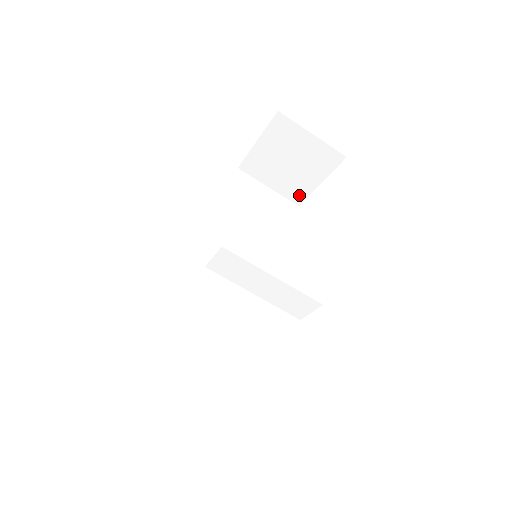
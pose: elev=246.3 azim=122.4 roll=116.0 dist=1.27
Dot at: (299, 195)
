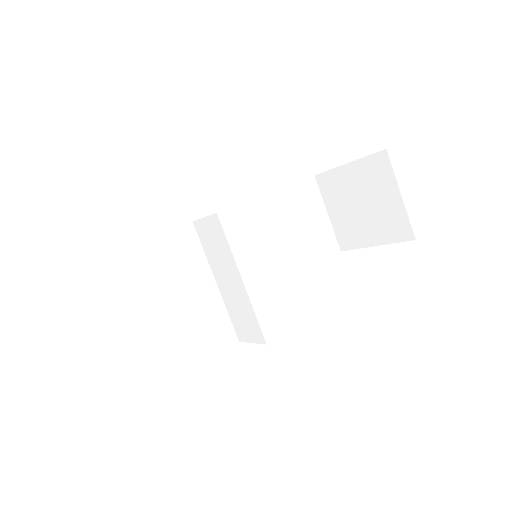
Dot at: (348, 241)
